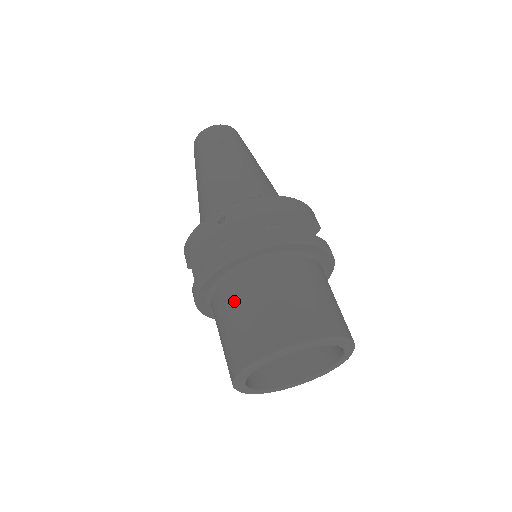
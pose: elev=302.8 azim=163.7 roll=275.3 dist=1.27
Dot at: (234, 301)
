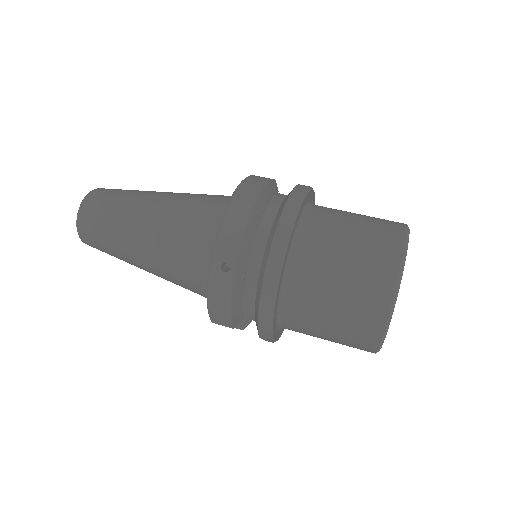
Dot at: (313, 306)
